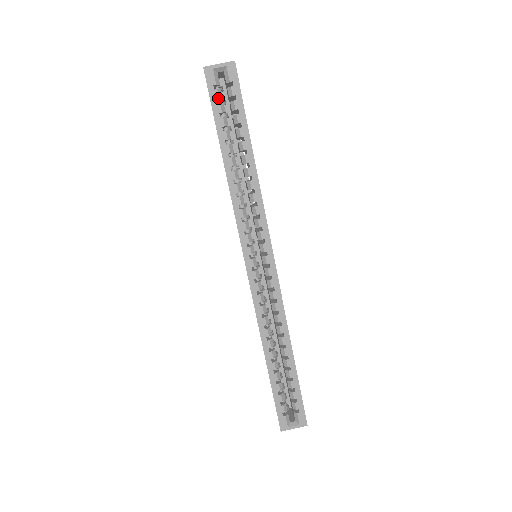
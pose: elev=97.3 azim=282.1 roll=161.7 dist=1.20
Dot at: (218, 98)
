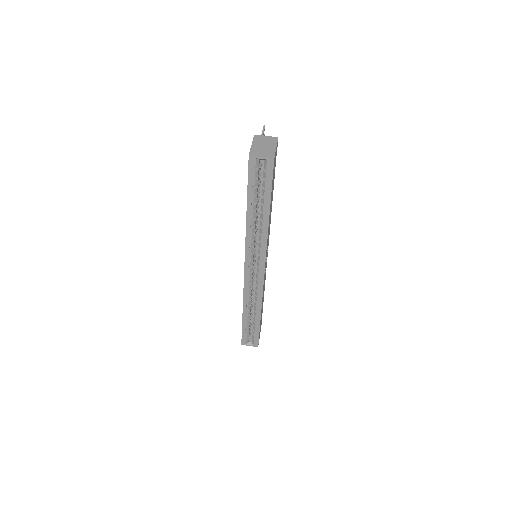
Dot at: (254, 177)
